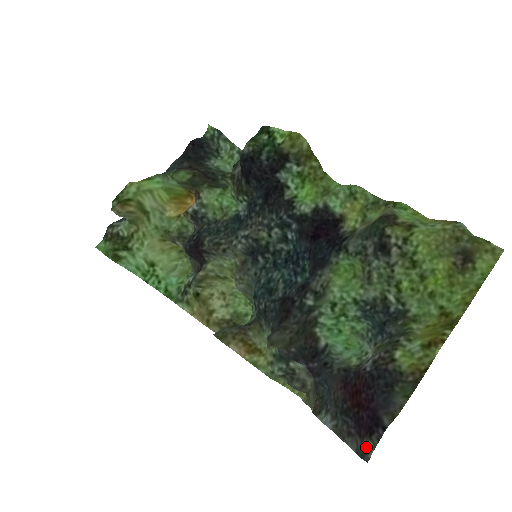
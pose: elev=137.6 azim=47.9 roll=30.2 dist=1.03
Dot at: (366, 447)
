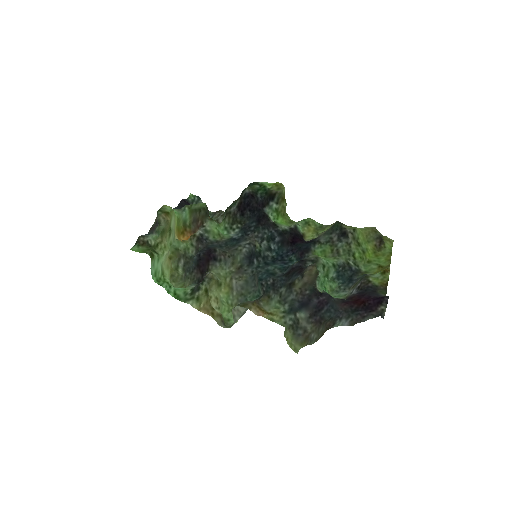
Dot at: (381, 310)
